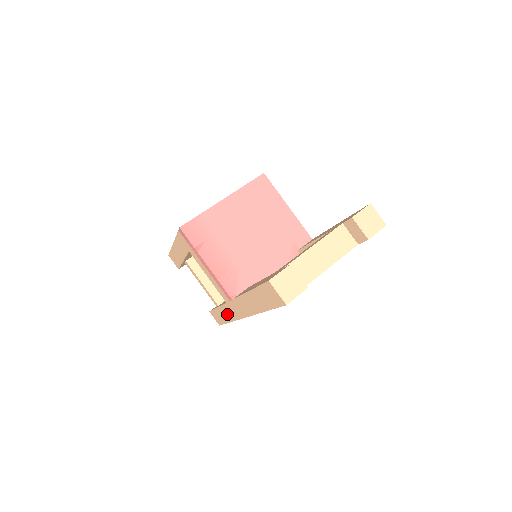
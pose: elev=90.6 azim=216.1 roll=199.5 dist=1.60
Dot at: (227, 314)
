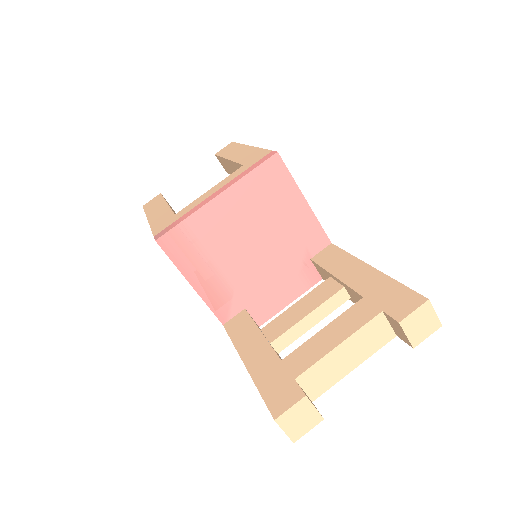
Dot at: occluded
